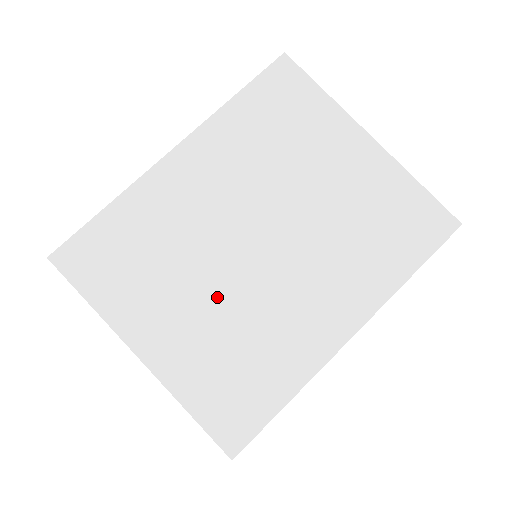
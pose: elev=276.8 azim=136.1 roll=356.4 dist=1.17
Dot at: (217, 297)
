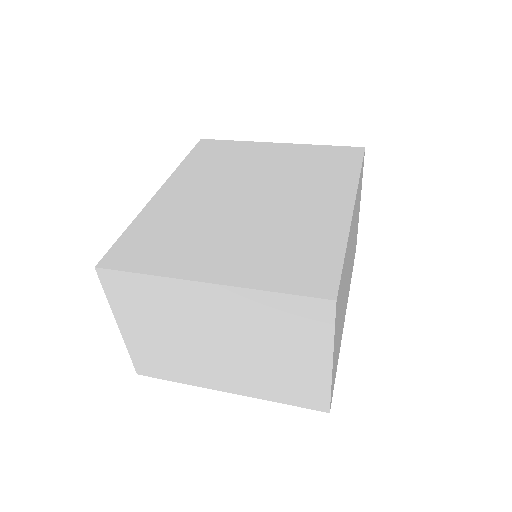
Dot at: (244, 230)
